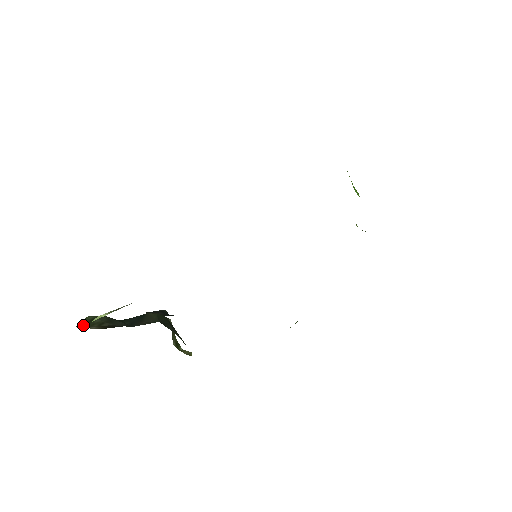
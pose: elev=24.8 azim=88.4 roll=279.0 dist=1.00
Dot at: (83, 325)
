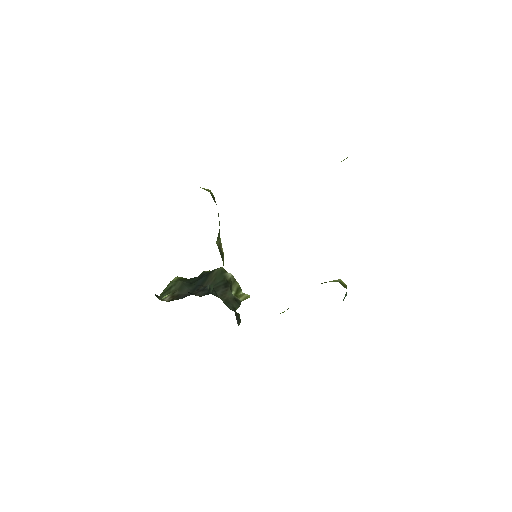
Dot at: (163, 294)
